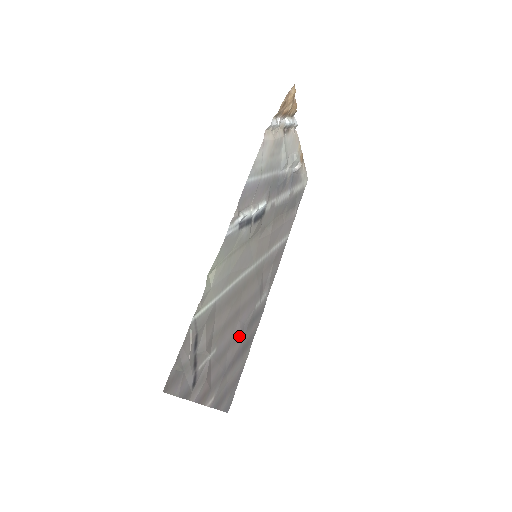
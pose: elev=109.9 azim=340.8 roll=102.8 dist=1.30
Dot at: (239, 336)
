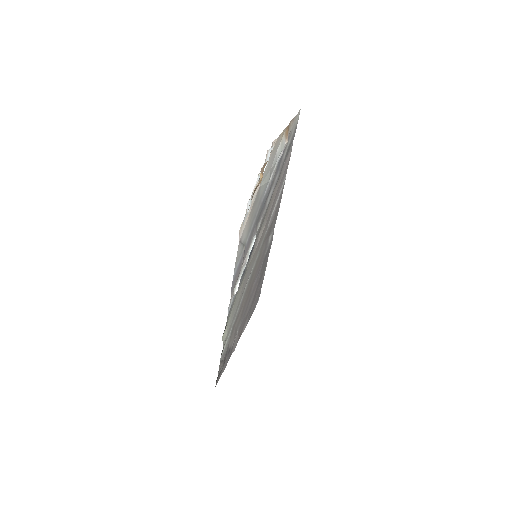
Dot at: (255, 285)
